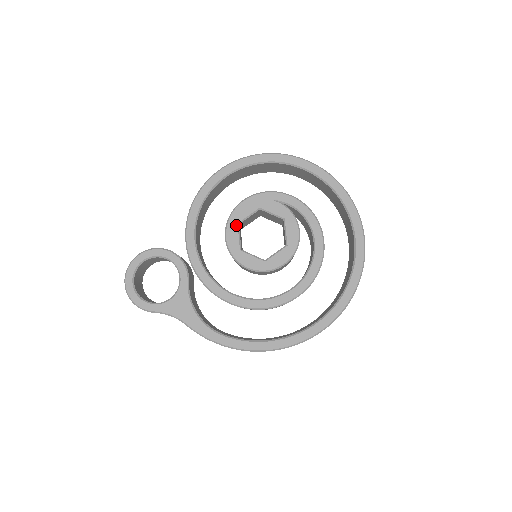
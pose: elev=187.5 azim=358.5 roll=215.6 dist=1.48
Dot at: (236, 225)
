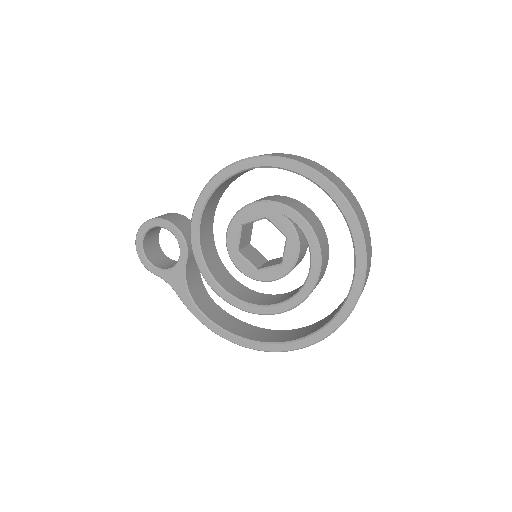
Dot at: (239, 226)
